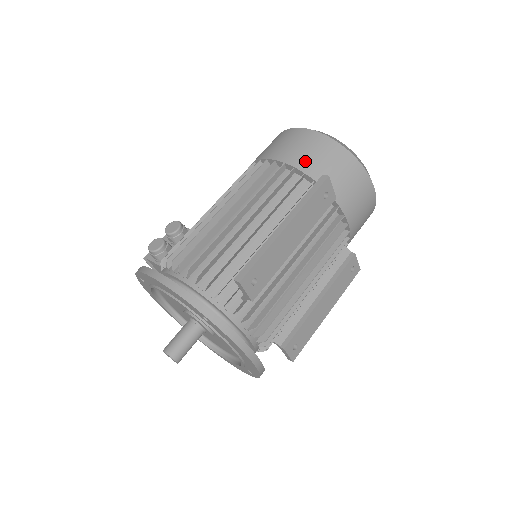
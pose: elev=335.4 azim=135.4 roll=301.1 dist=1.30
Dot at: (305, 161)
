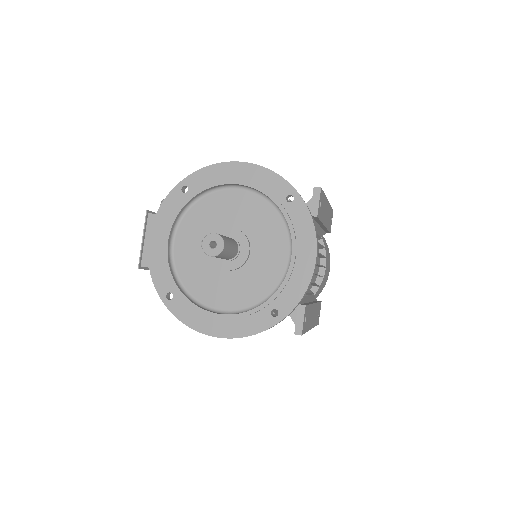
Dot at: occluded
